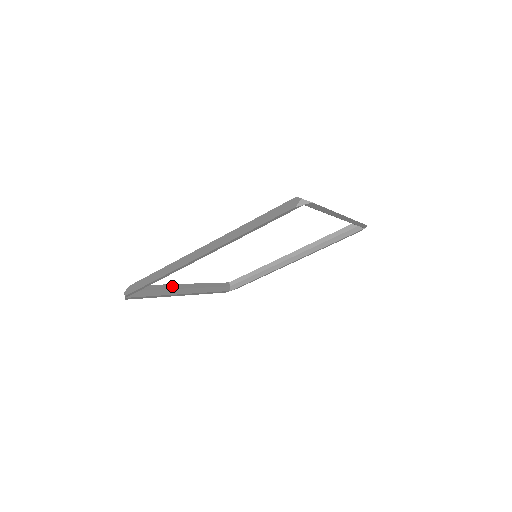
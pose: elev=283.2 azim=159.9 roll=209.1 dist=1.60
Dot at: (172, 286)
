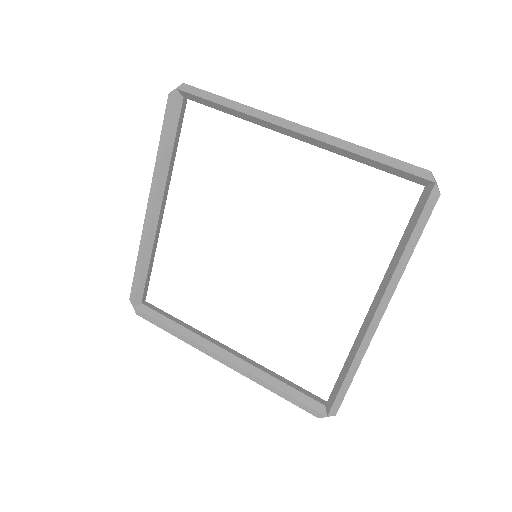
Dot at: (201, 334)
